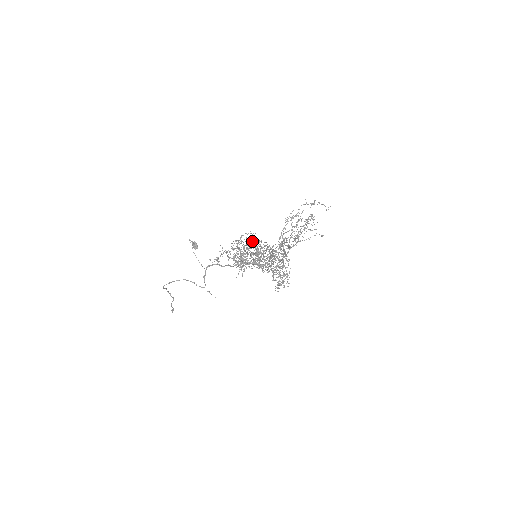
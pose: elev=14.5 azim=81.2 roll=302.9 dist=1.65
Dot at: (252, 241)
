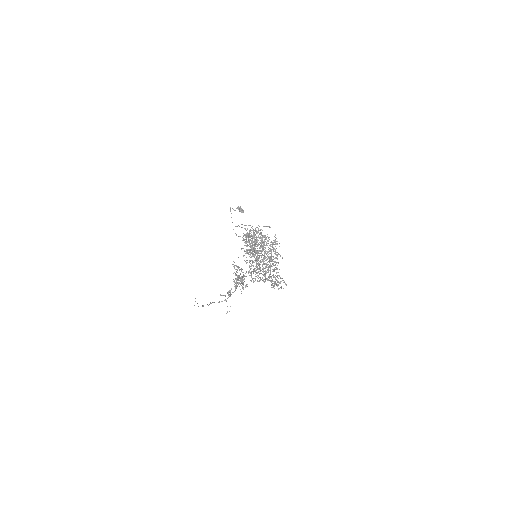
Dot at: (256, 240)
